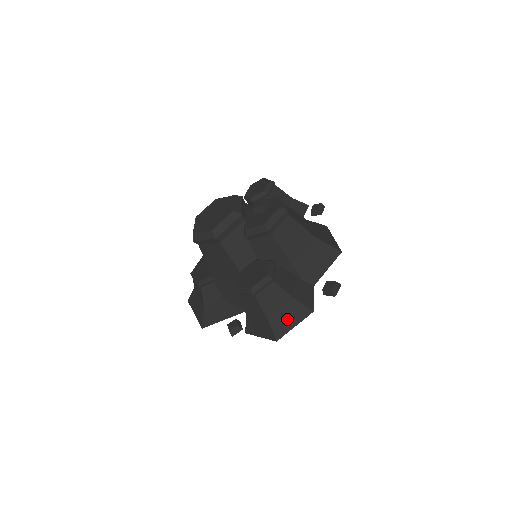
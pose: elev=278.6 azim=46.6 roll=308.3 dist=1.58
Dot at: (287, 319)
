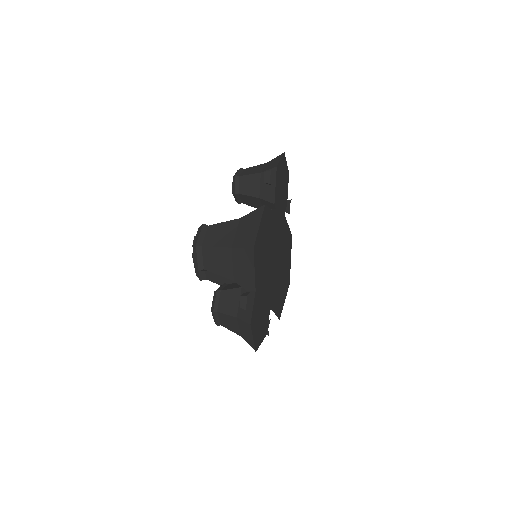
Dot at: (247, 334)
